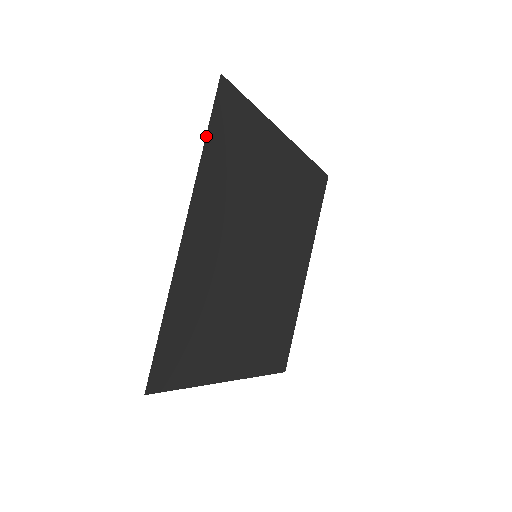
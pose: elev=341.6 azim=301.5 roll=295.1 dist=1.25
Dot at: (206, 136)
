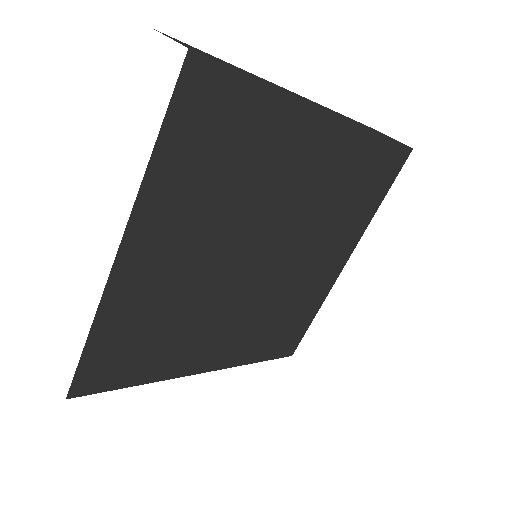
Dot at: (157, 140)
